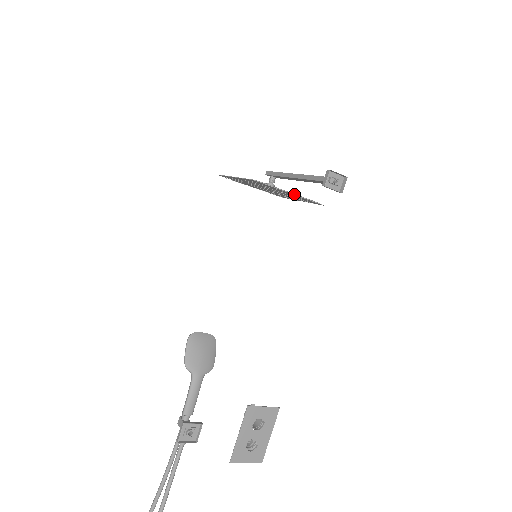
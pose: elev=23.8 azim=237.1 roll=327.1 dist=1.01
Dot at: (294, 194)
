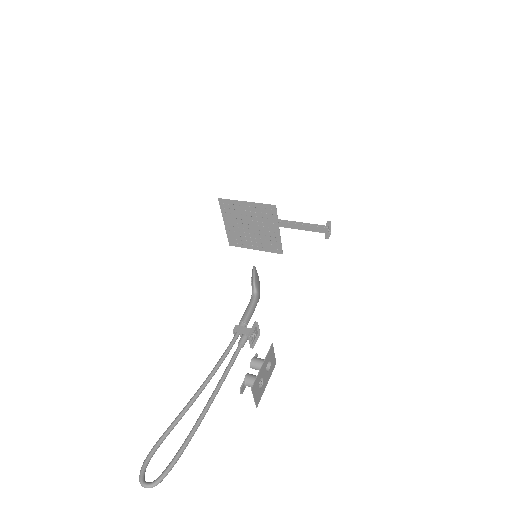
Dot at: occluded
